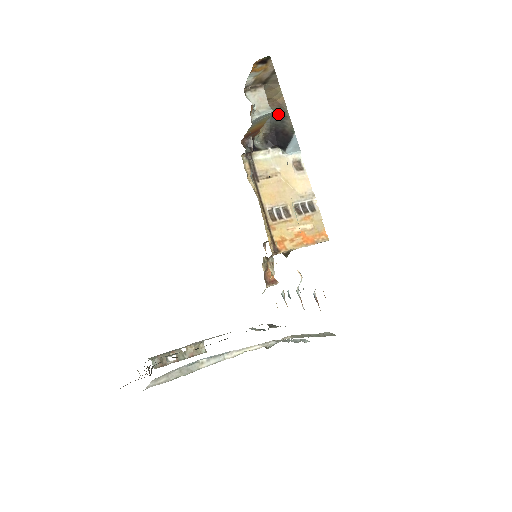
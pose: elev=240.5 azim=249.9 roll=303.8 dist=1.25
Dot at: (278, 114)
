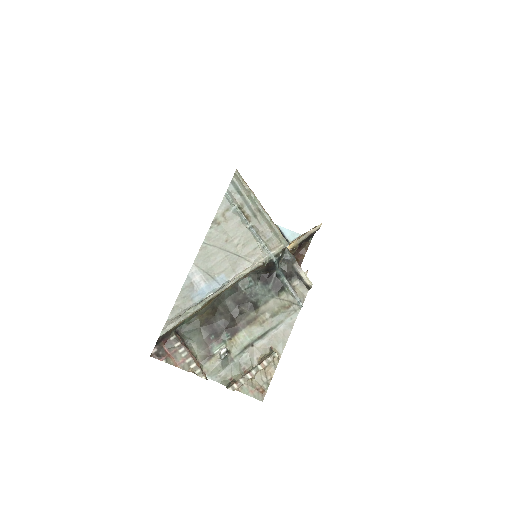
Dot at: occluded
